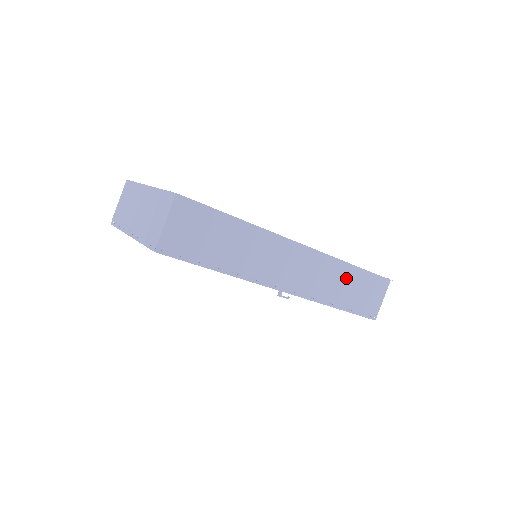
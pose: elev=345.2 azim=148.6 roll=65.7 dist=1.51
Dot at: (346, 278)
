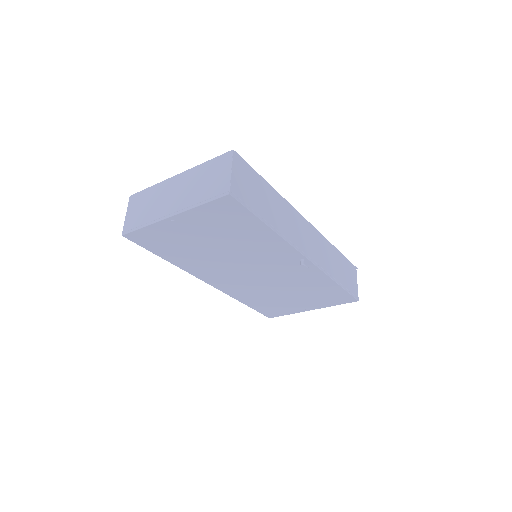
Dot at: (335, 257)
